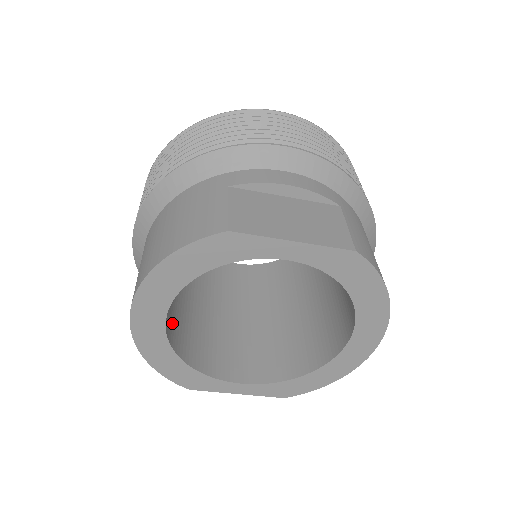
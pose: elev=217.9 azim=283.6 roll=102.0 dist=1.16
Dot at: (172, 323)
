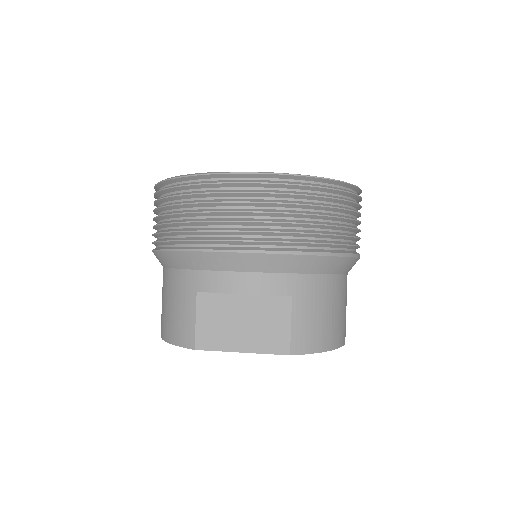
Dot at: occluded
